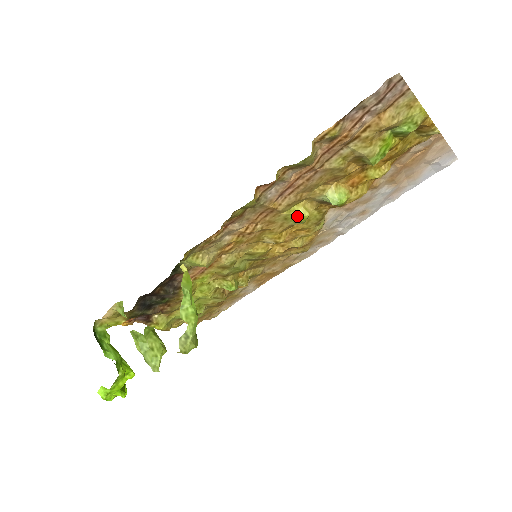
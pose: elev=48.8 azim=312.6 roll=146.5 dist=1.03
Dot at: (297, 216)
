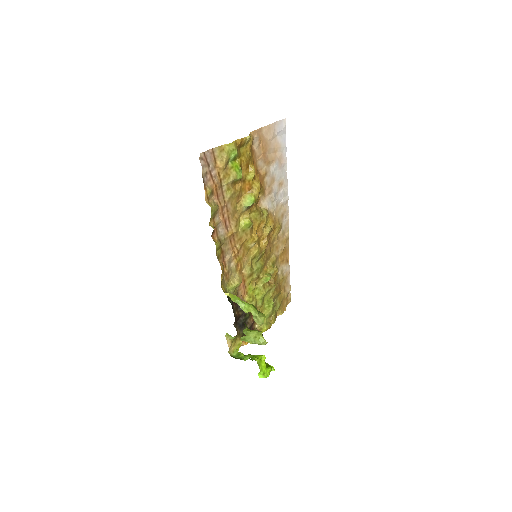
Dot at: (246, 225)
